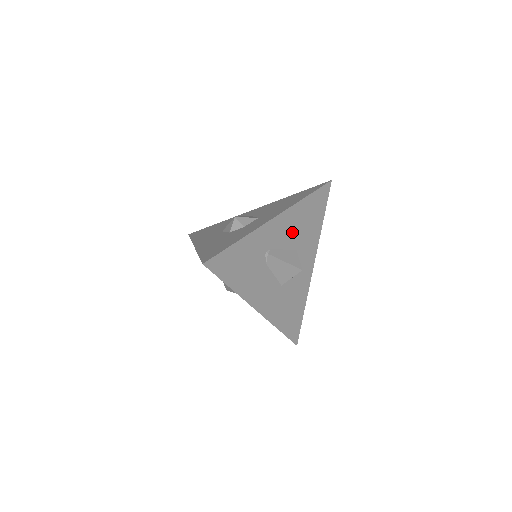
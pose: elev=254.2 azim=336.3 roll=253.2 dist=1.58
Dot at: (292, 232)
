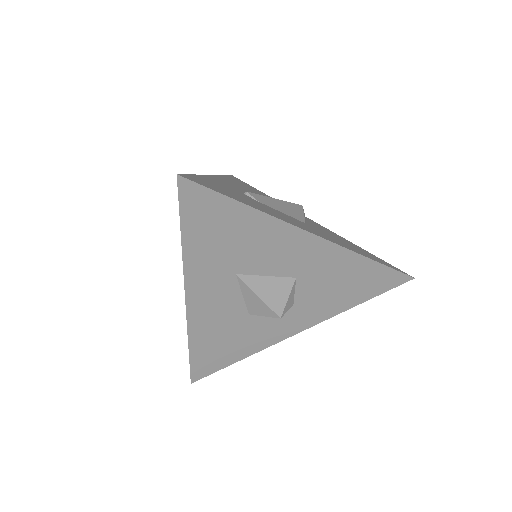
Dot at: occluded
